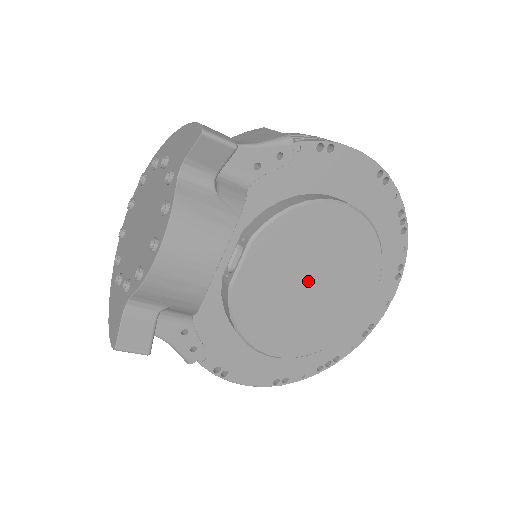
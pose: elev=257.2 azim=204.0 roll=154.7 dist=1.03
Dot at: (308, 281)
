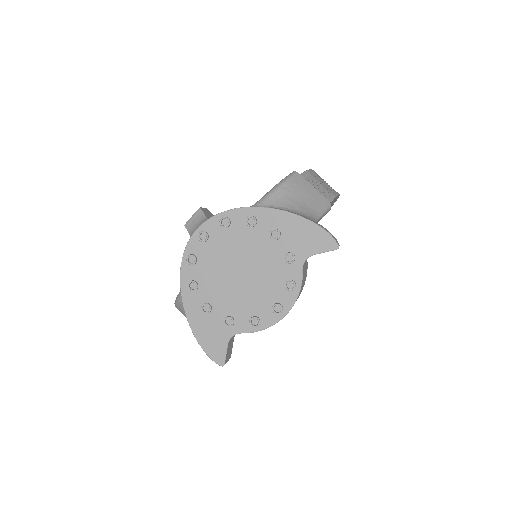
Dot at: occluded
